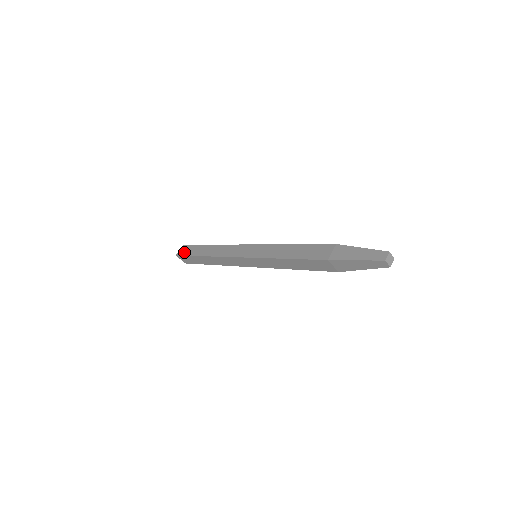
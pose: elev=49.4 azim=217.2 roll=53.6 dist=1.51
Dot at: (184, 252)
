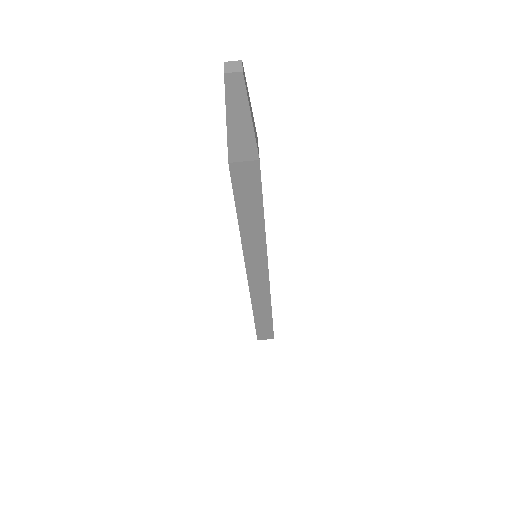
Dot at: occluded
